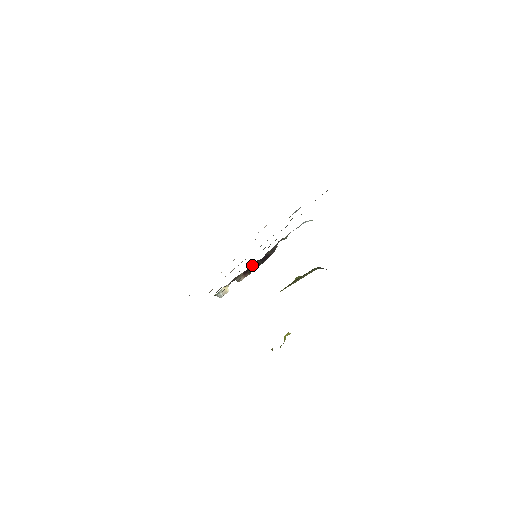
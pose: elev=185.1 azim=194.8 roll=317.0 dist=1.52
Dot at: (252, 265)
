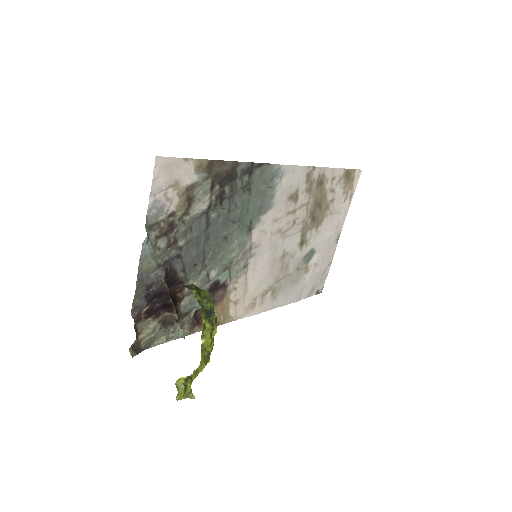
Dot at: (158, 305)
